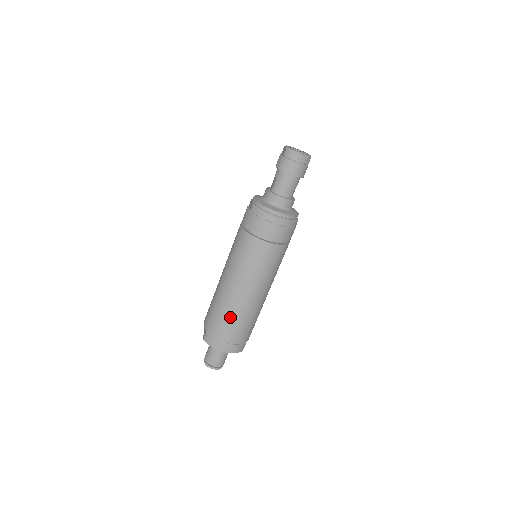
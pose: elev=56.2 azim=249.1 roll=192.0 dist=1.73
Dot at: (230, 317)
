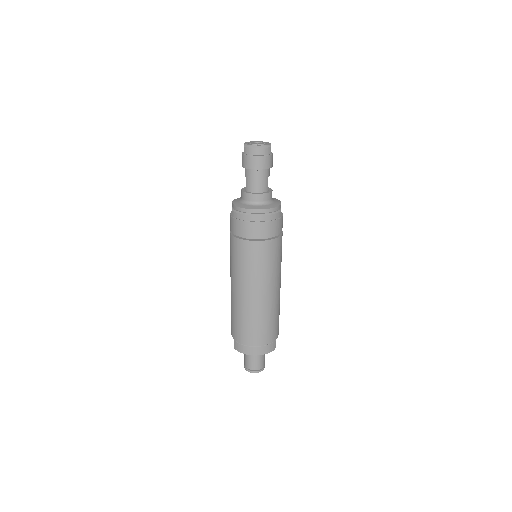
Dot at: (248, 321)
